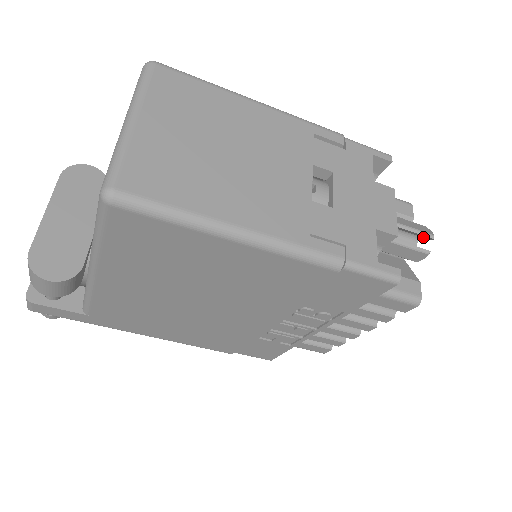
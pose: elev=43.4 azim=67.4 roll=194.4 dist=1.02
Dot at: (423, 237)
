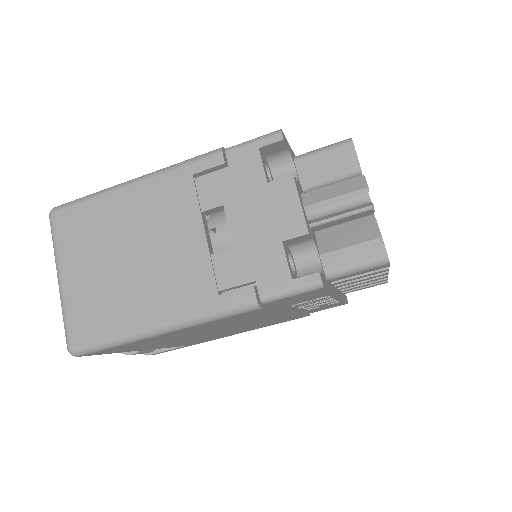
Dot at: (360, 192)
